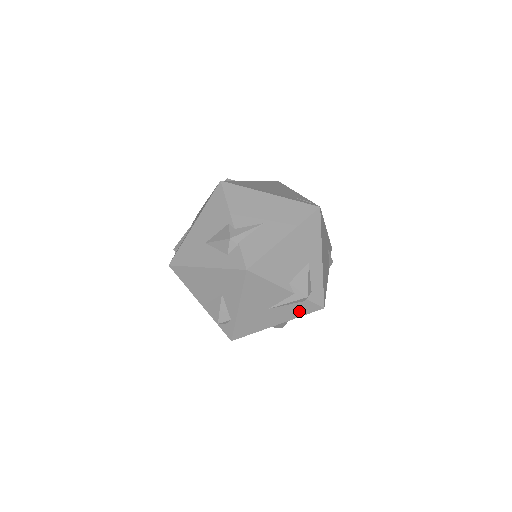
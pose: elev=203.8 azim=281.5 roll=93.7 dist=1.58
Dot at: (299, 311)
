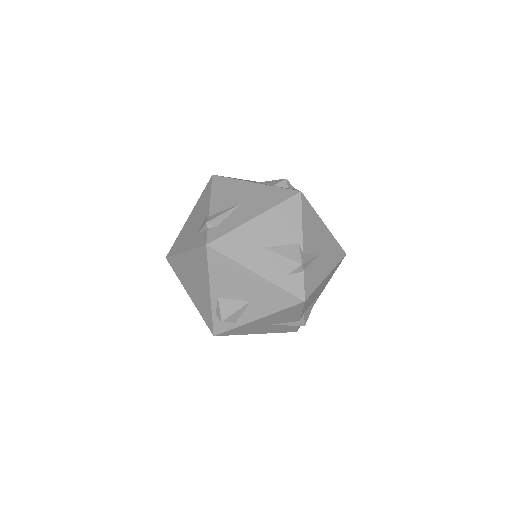
Dot at: (283, 330)
